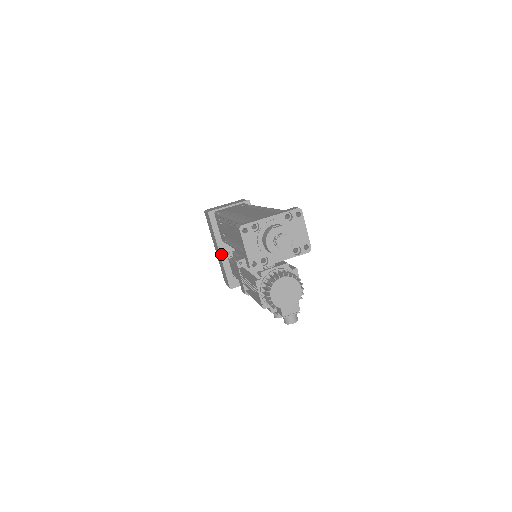
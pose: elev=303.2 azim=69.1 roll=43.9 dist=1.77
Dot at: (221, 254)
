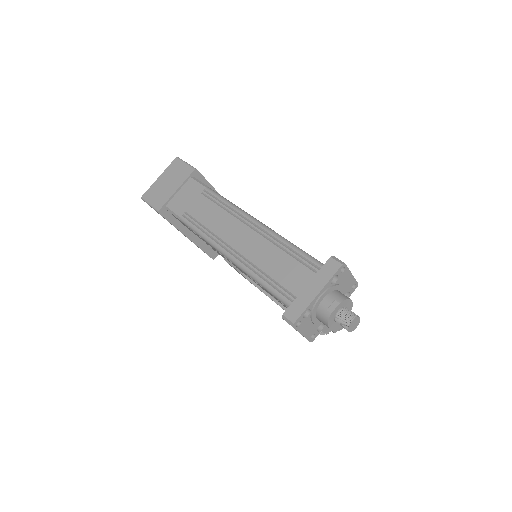
Dot at: (191, 239)
